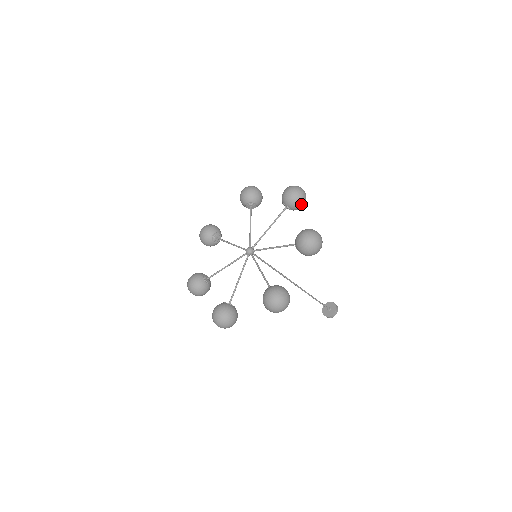
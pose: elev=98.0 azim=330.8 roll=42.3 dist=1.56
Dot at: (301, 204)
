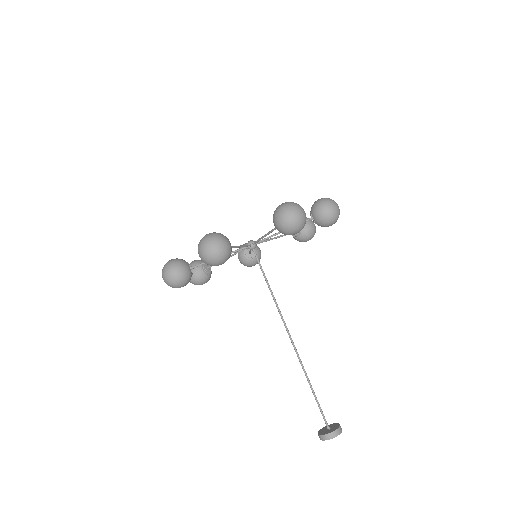
Dot at: (324, 213)
